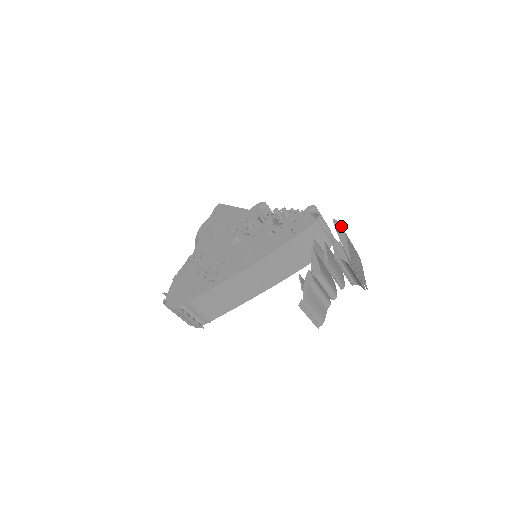
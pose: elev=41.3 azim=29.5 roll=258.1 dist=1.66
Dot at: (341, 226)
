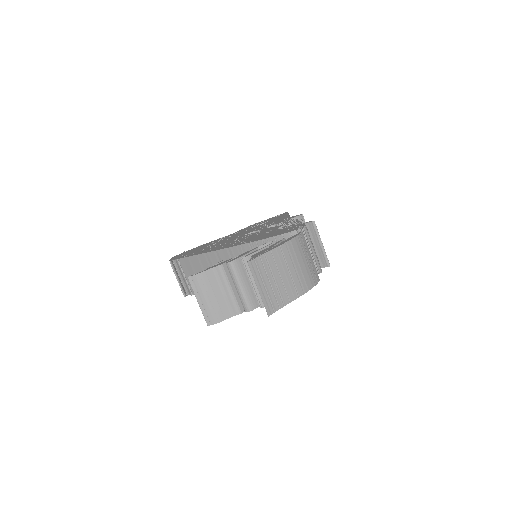
Dot at: (295, 236)
